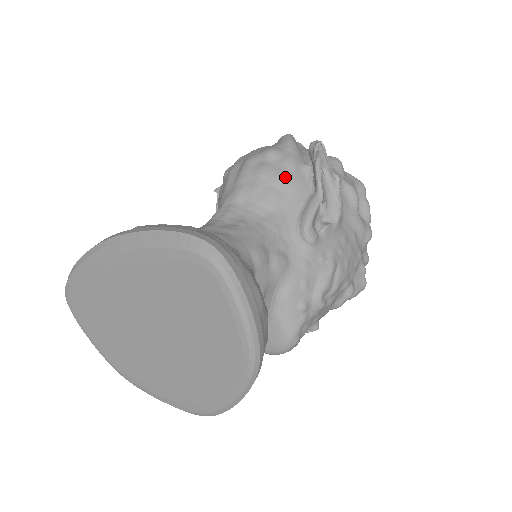
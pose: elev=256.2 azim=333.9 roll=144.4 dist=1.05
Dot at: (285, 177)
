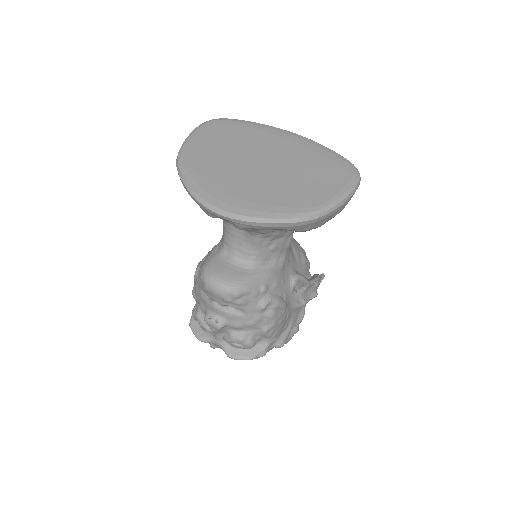
Dot at: (306, 259)
